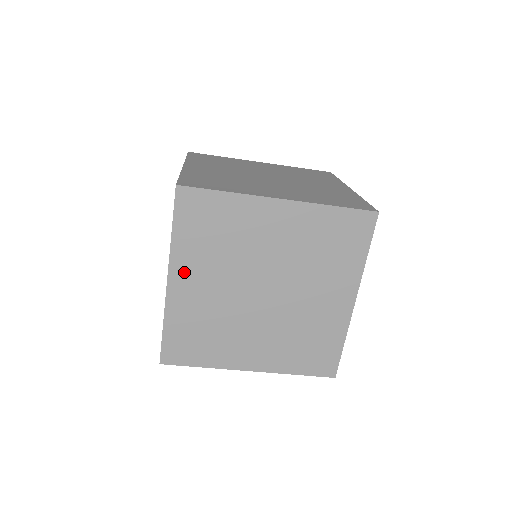
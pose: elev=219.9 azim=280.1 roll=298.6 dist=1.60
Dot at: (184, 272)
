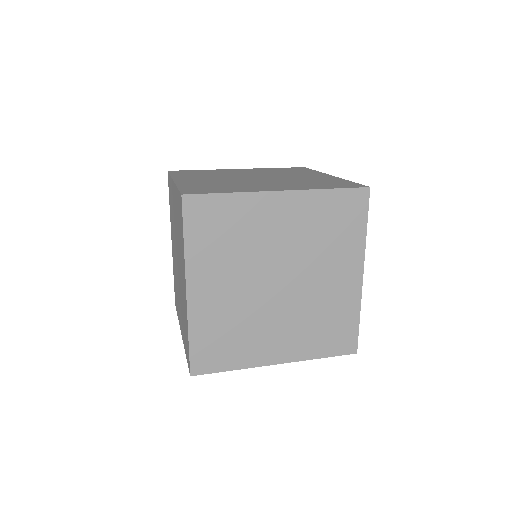
Dot at: occluded
